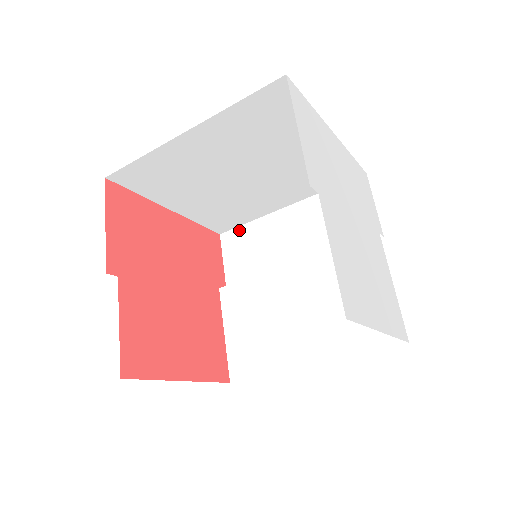
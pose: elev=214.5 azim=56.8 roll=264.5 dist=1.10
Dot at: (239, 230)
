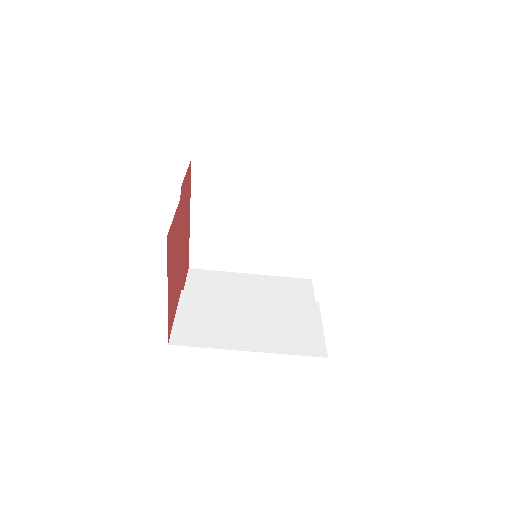
Dot at: (207, 271)
